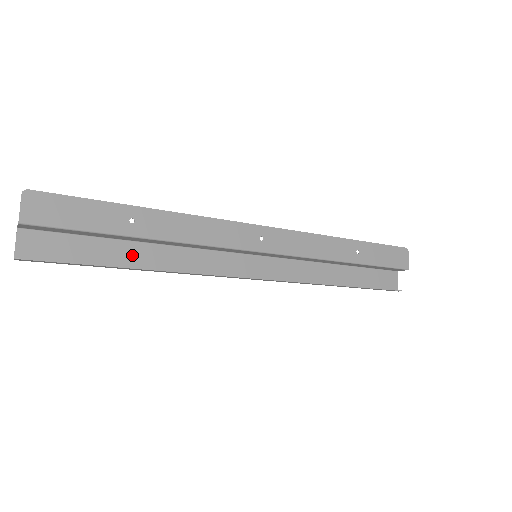
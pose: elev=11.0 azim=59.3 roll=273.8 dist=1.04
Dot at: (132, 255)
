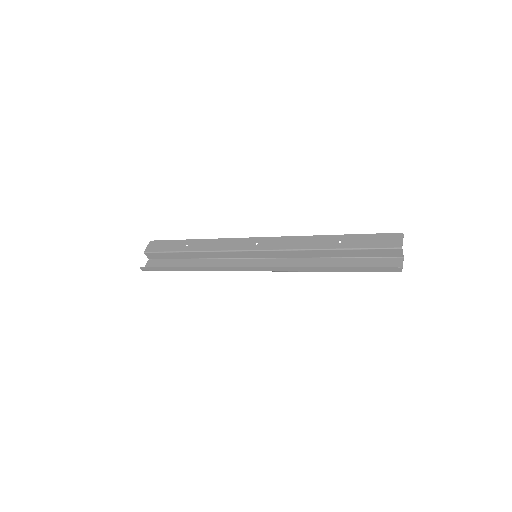
Dot at: (189, 265)
